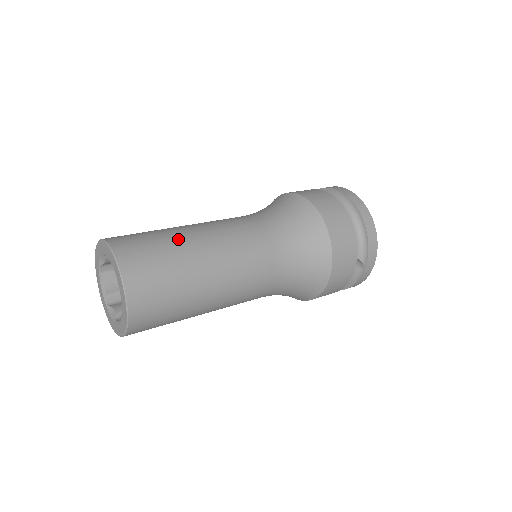
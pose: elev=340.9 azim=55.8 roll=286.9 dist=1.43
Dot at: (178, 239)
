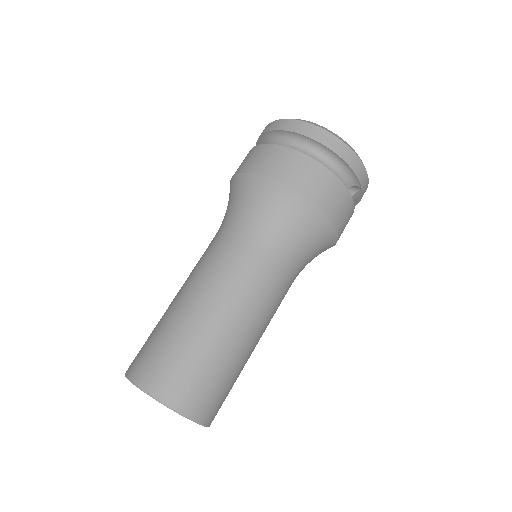
Dot at: (187, 330)
